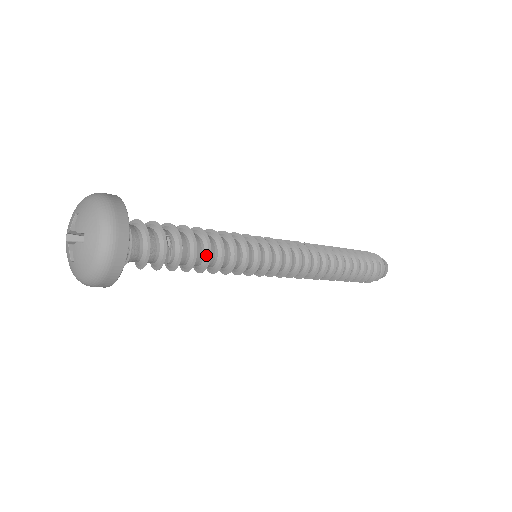
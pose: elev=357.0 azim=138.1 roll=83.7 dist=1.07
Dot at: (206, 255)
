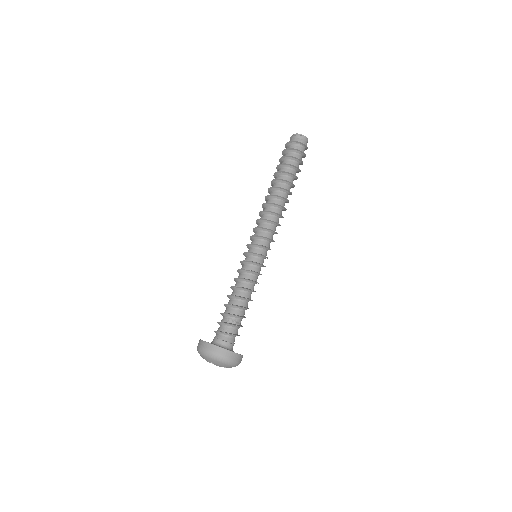
Dot at: occluded
